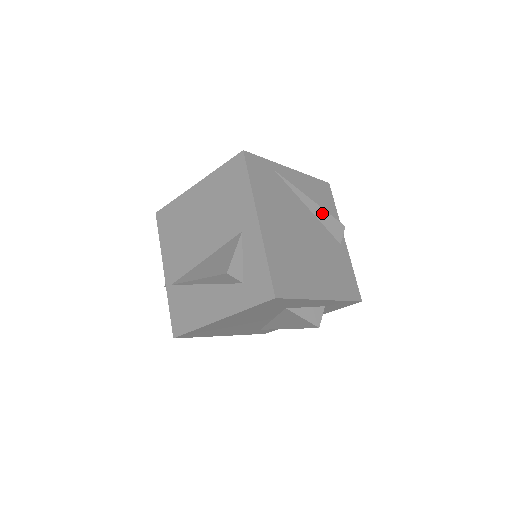
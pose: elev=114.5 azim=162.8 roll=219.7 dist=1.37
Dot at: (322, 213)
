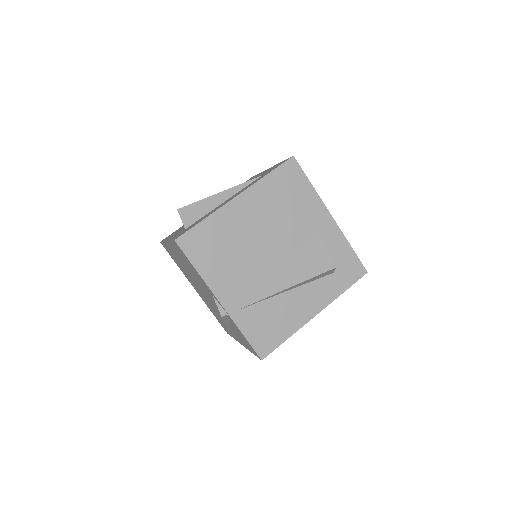
Dot at: occluded
